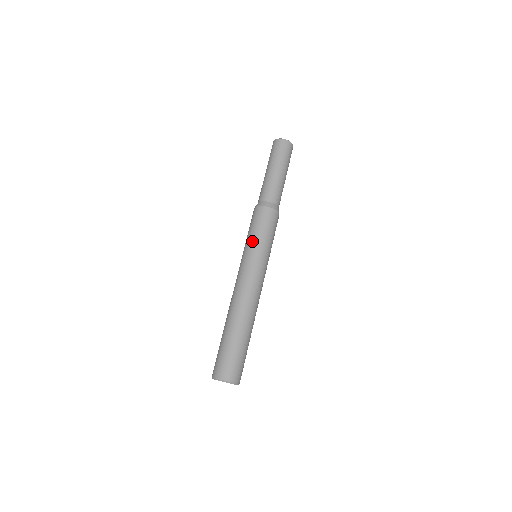
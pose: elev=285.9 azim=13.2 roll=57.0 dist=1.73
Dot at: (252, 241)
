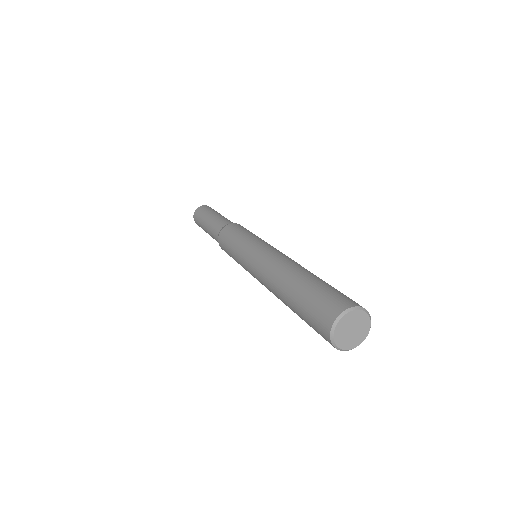
Dot at: (247, 236)
